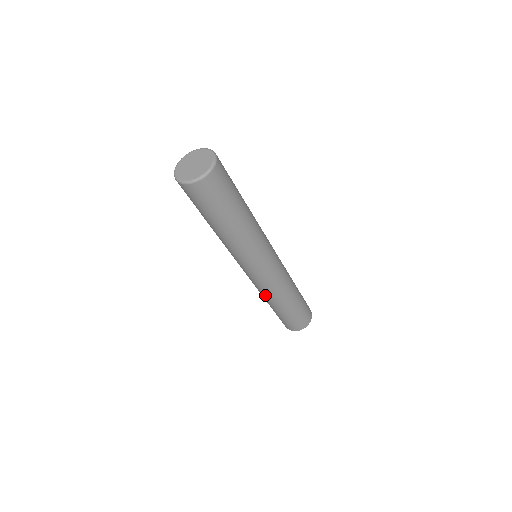
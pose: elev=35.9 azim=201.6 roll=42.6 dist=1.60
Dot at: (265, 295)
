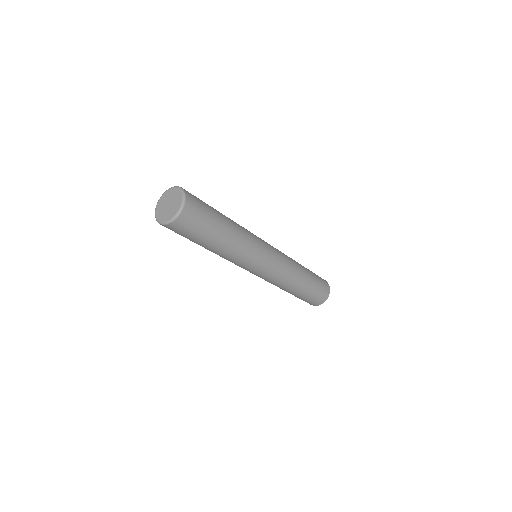
Dot at: (284, 283)
